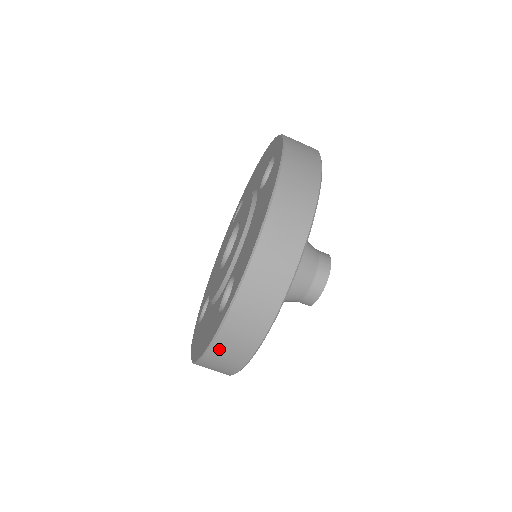
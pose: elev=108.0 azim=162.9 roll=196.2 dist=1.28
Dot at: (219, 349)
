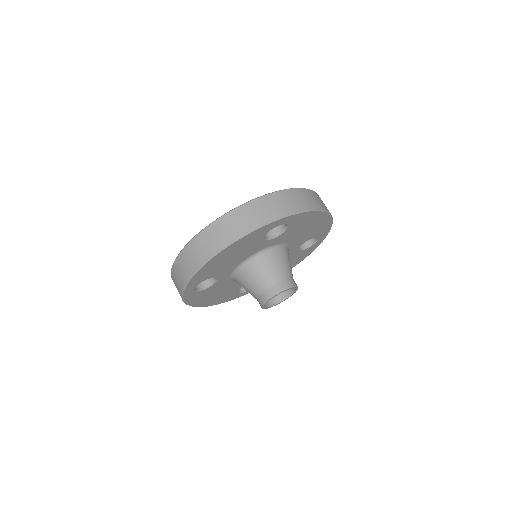
Dot at: occluded
